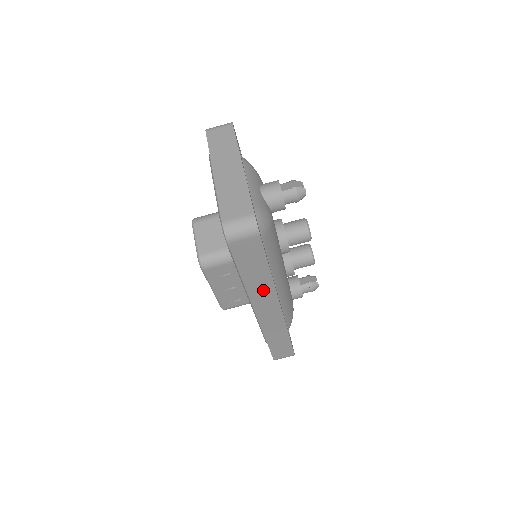
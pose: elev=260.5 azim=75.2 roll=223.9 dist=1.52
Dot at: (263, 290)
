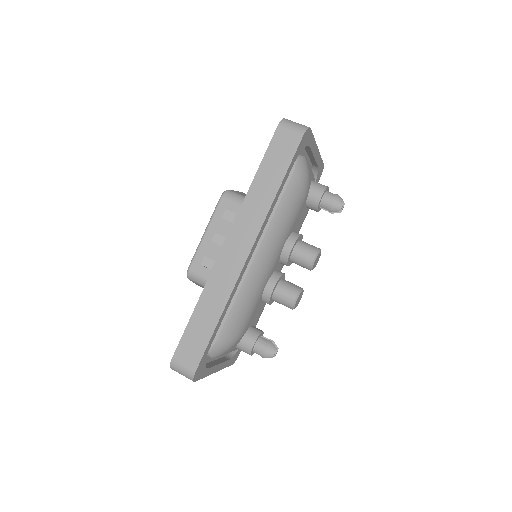
Dot at: (256, 211)
